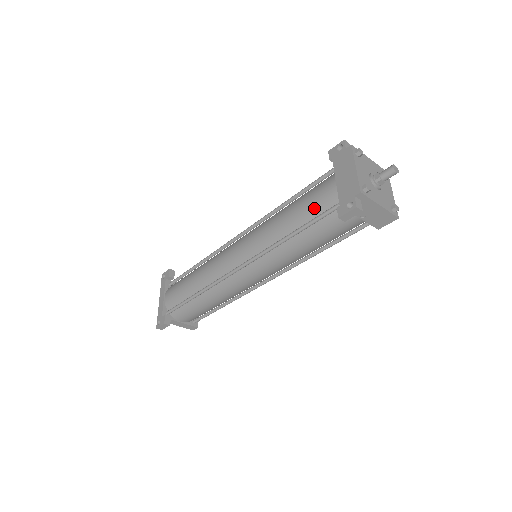
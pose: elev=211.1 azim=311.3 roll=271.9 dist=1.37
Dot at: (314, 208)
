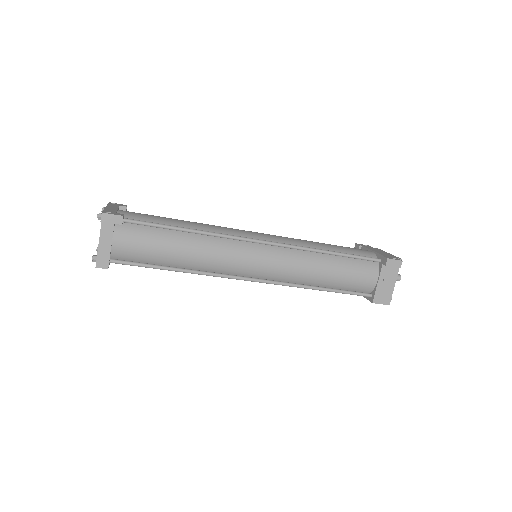
Dot at: (353, 251)
